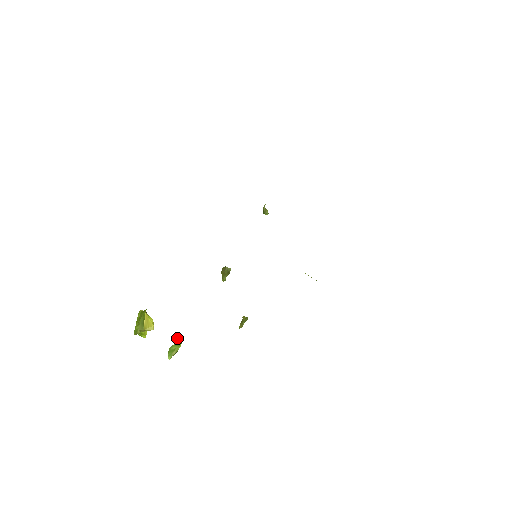
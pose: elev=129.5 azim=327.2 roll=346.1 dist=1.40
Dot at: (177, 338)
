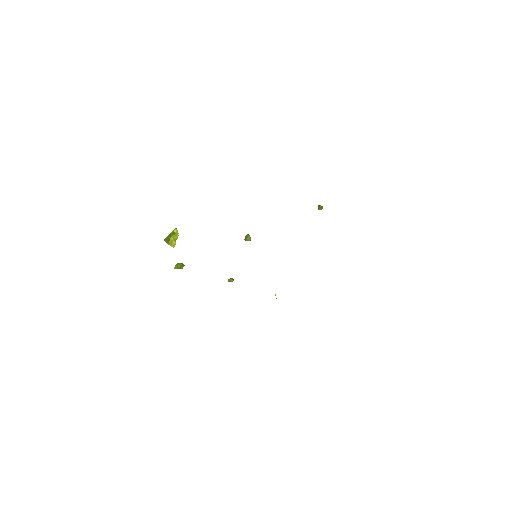
Dot at: occluded
